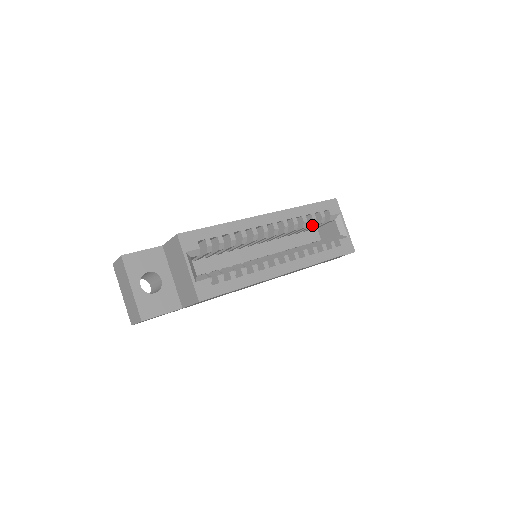
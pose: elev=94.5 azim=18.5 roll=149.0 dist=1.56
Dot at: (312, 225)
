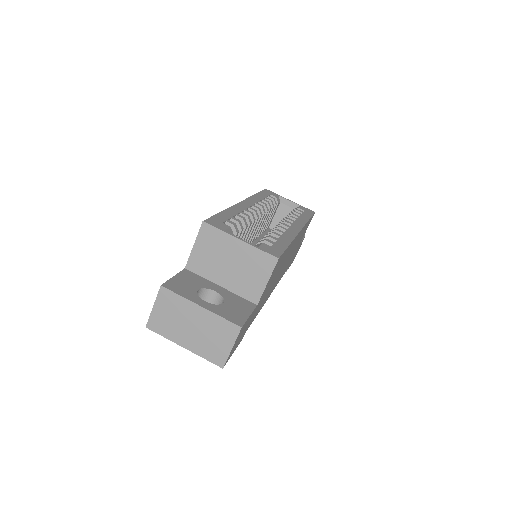
Dot at: (273, 207)
